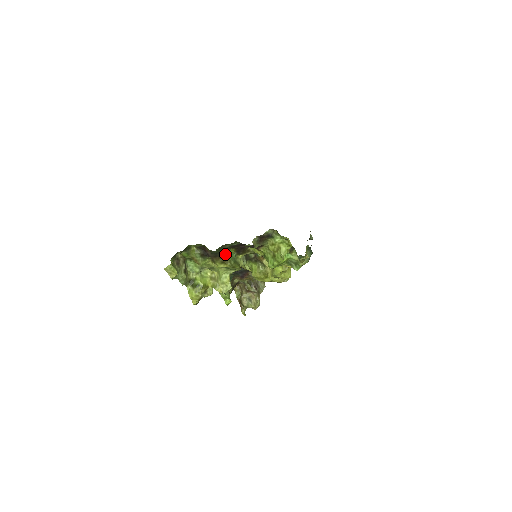
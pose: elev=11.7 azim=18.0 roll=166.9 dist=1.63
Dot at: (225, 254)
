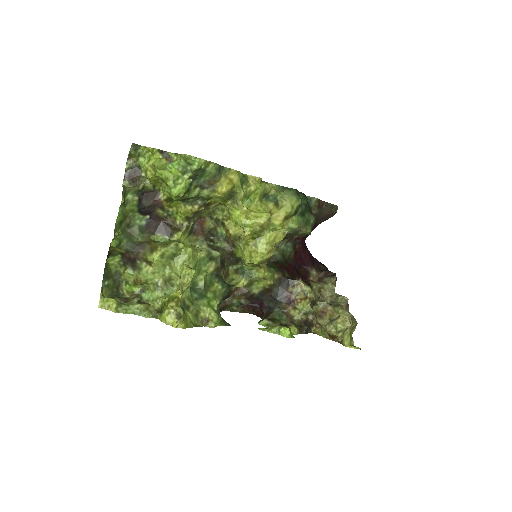
Dot at: (147, 242)
